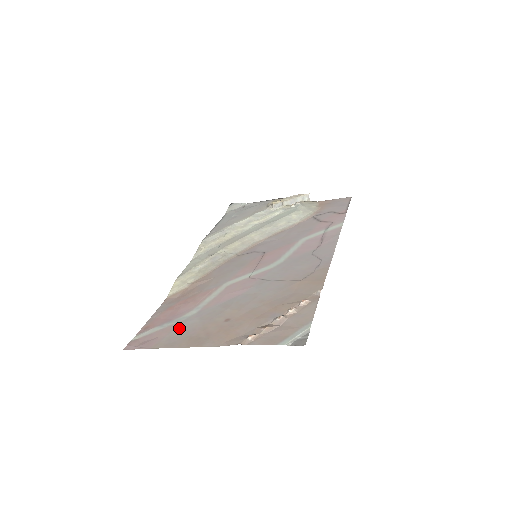
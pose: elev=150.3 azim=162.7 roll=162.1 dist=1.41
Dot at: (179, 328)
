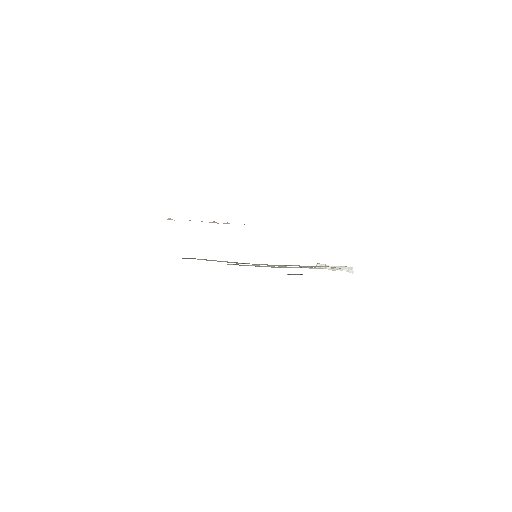
Dot at: occluded
